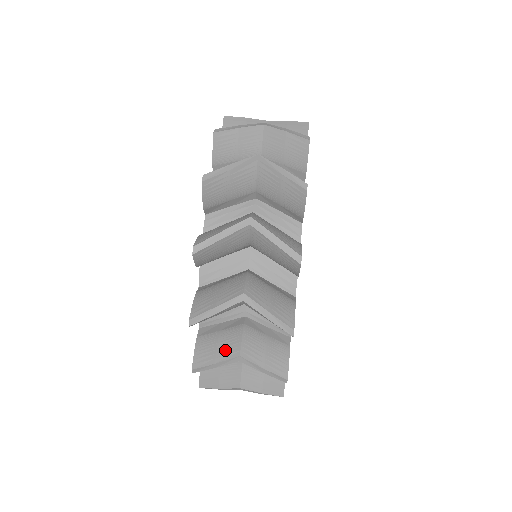
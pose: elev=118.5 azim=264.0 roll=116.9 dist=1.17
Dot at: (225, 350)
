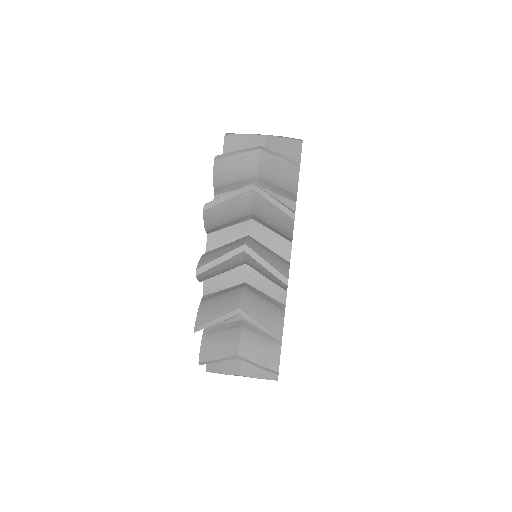
Dot at: (226, 349)
